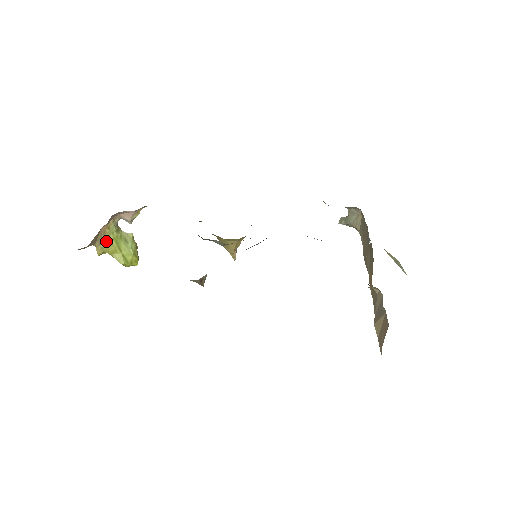
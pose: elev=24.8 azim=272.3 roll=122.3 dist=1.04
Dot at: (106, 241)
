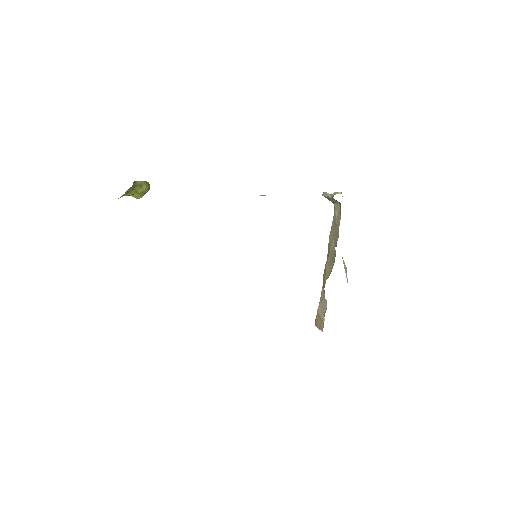
Dot at: (126, 193)
